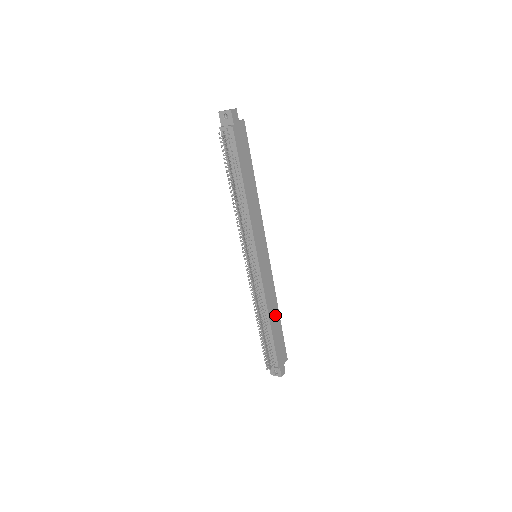
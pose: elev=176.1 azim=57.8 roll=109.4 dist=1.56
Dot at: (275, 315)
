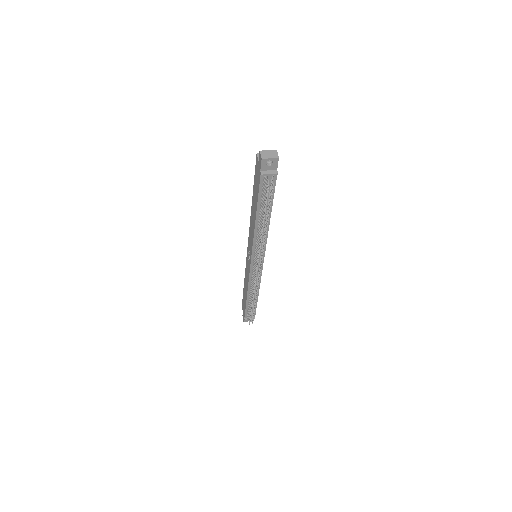
Dot at: occluded
